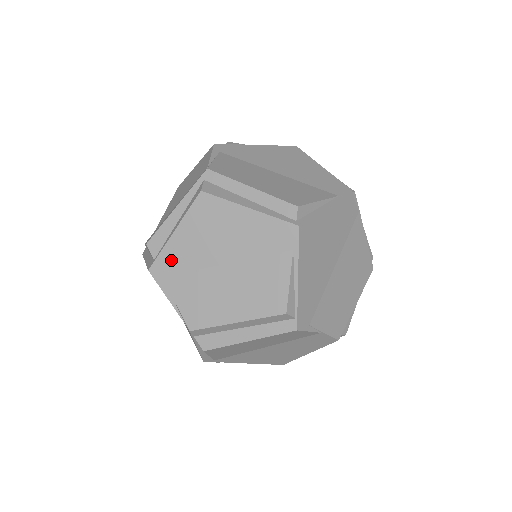
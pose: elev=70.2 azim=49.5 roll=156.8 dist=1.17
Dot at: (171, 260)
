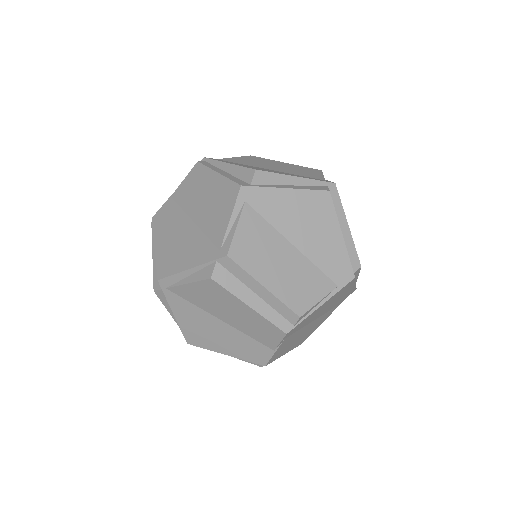
Dot at: (264, 200)
